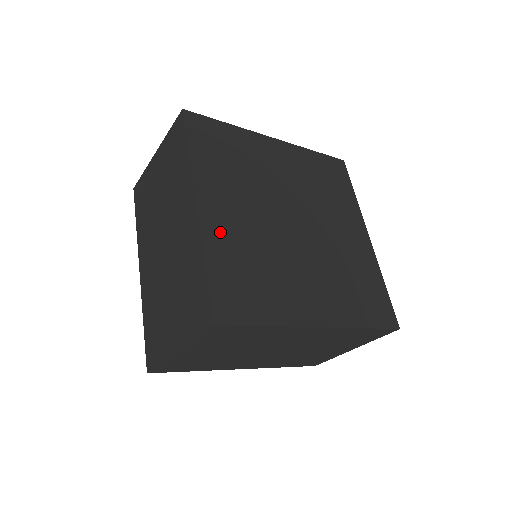
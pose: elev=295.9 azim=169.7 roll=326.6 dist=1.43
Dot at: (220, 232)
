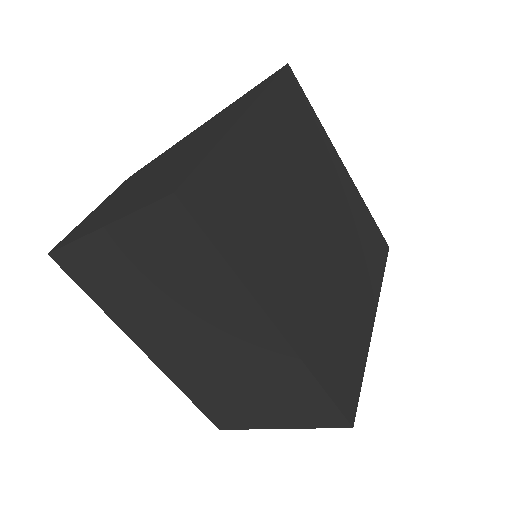
Dot at: (304, 333)
